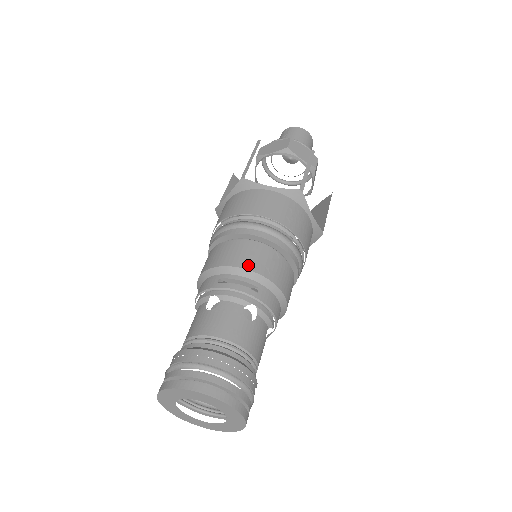
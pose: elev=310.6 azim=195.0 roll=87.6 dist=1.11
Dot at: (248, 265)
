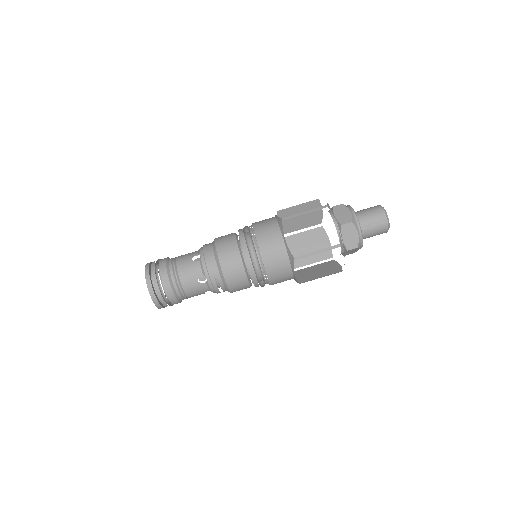
Dot at: (231, 288)
